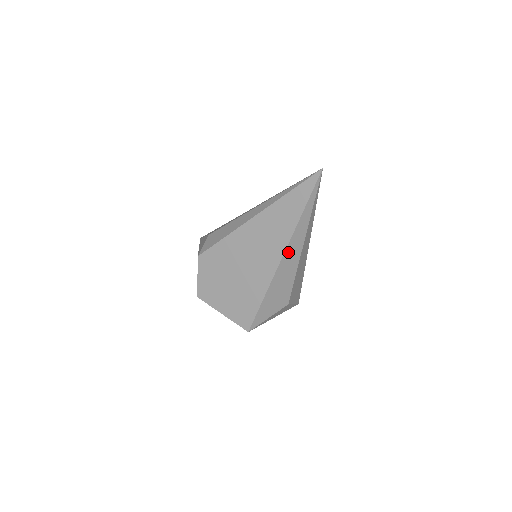
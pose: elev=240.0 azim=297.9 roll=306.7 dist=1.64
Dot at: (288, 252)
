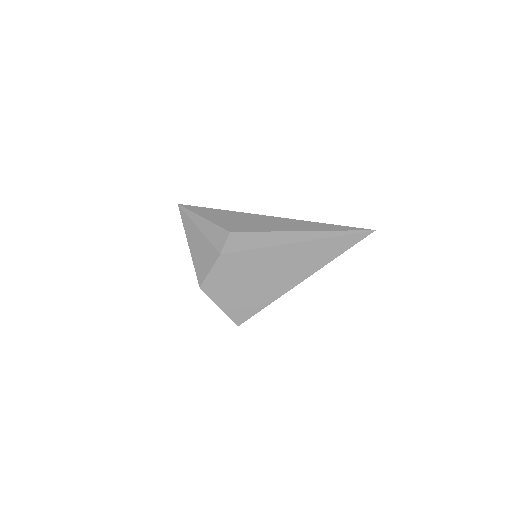
Dot at: occluded
